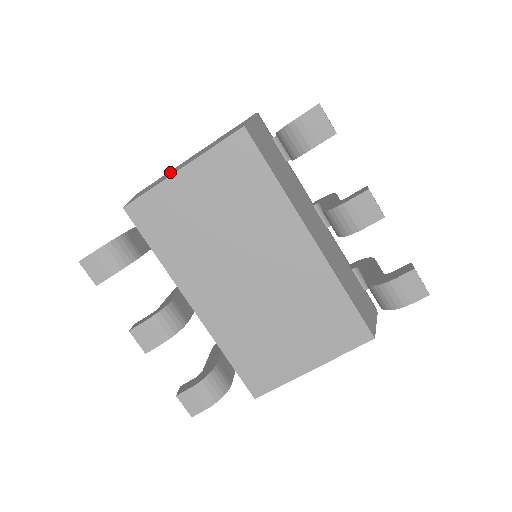
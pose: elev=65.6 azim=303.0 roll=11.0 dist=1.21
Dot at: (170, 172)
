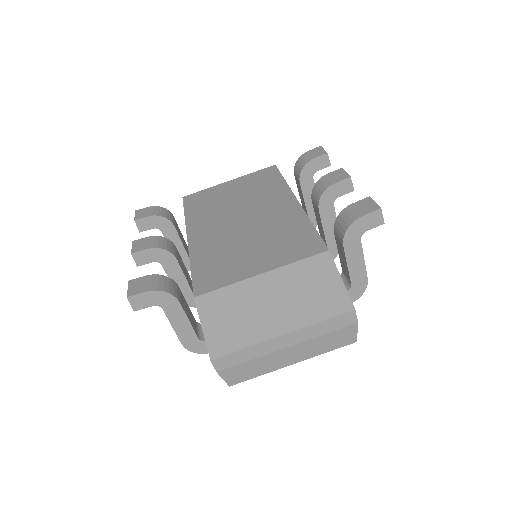
Dot at: occluded
